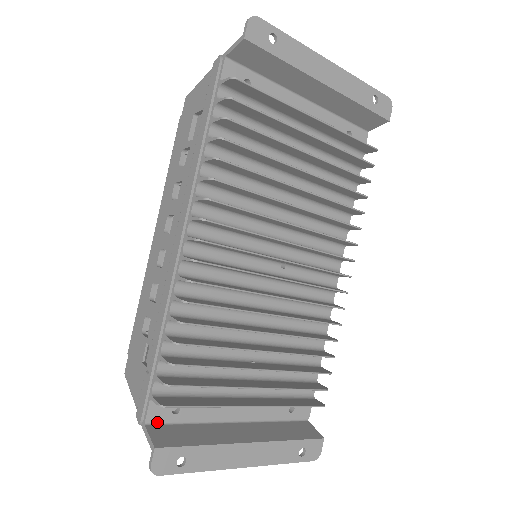
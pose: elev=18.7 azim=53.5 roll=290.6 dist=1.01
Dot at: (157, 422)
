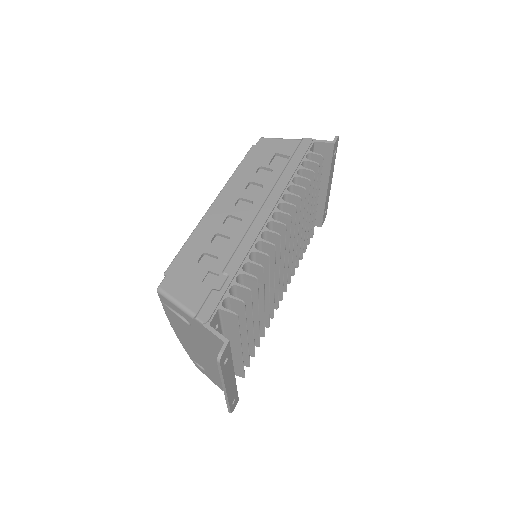
Dot at: occluded
